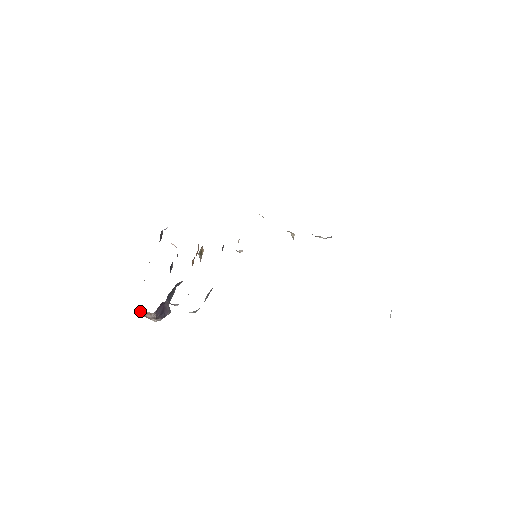
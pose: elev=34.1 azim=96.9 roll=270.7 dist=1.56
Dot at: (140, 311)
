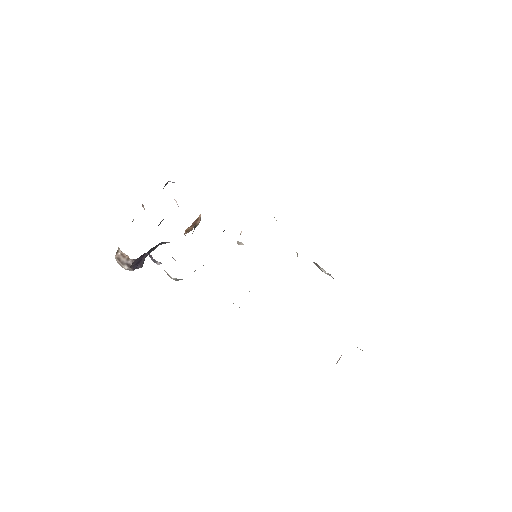
Dot at: (117, 250)
